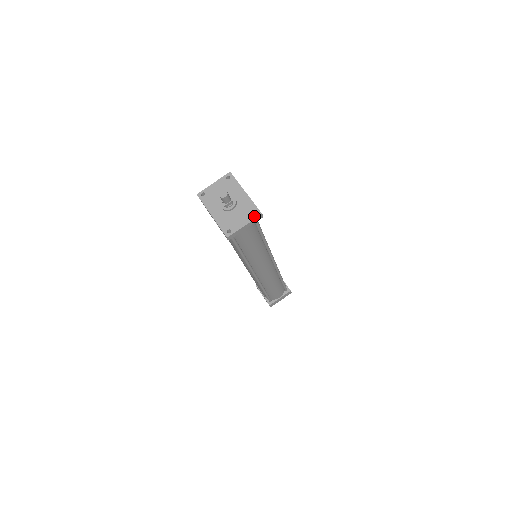
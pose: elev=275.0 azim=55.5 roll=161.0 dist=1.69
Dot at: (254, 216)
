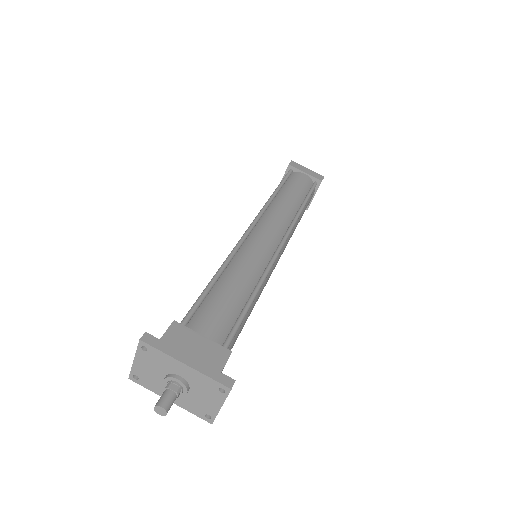
Dot at: (223, 394)
